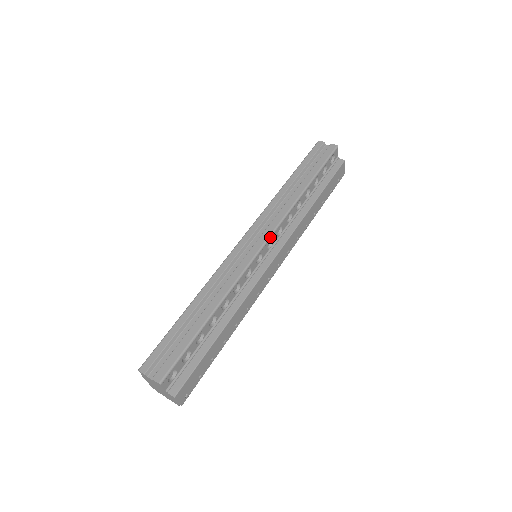
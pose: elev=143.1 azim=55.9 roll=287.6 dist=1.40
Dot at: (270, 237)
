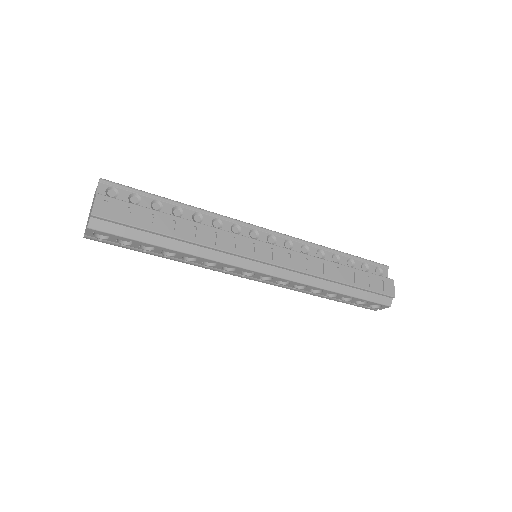
Dot at: (275, 232)
